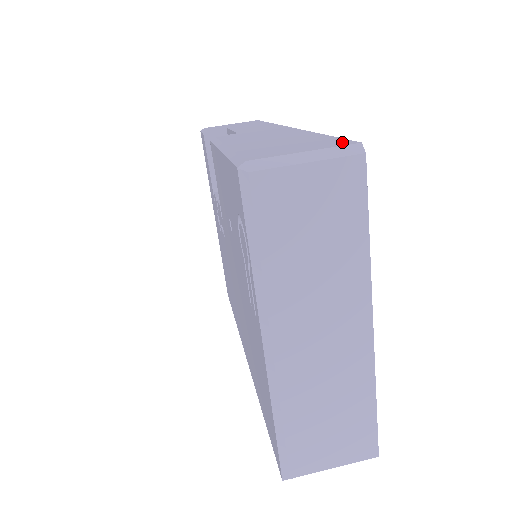
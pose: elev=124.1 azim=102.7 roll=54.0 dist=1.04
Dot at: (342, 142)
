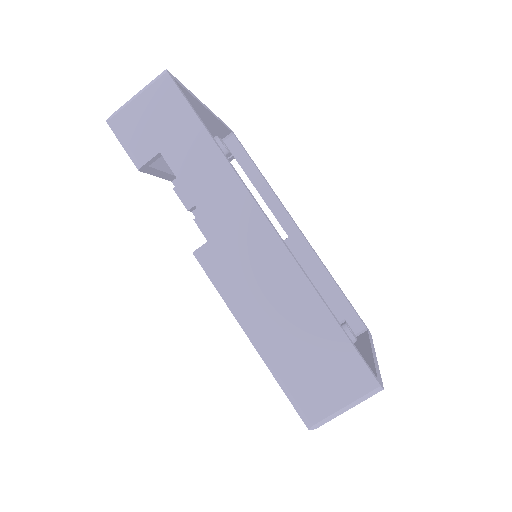
Dot at: (365, 377)
